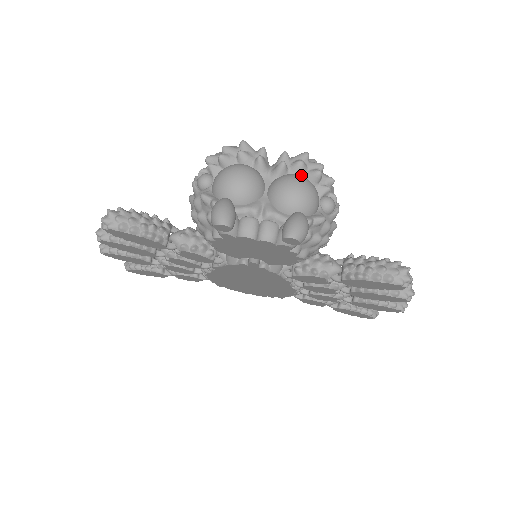
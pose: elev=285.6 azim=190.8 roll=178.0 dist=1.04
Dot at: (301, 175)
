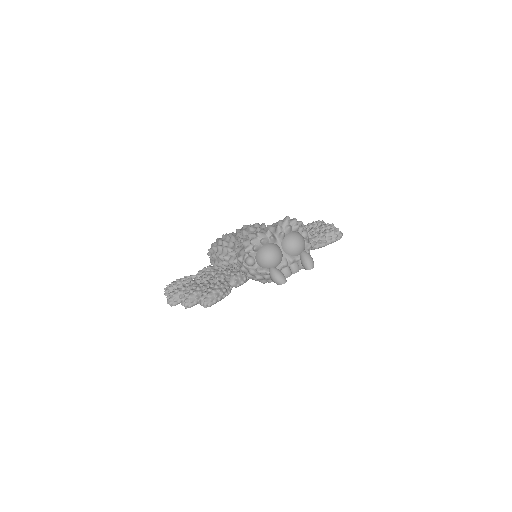
Dot at: (291, 232)
